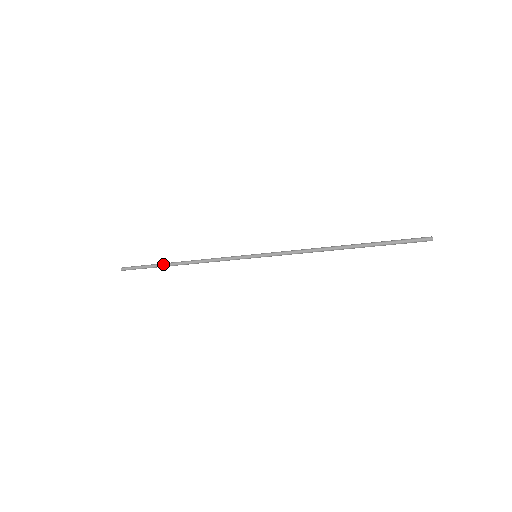
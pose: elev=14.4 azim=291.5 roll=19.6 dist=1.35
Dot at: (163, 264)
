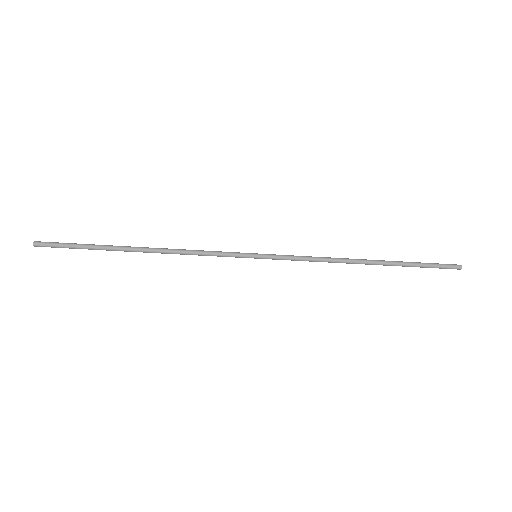
Dot at: (111, 248)
